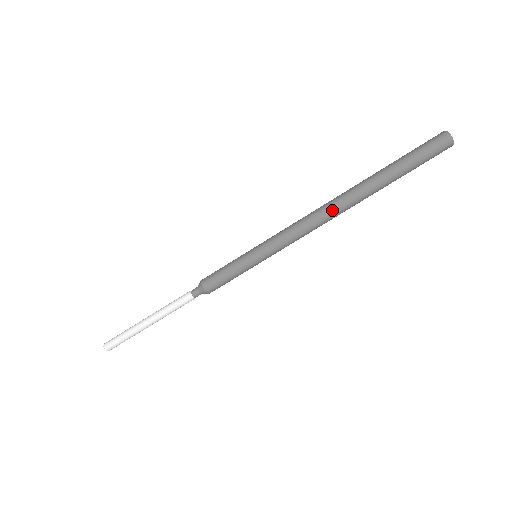
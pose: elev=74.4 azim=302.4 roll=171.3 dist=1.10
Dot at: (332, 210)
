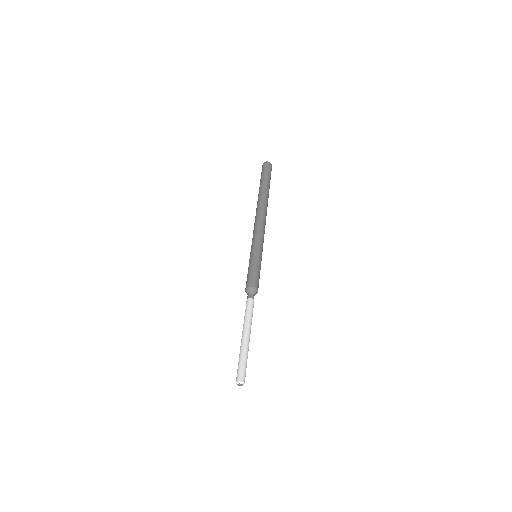
Dot at: (257, 211)
